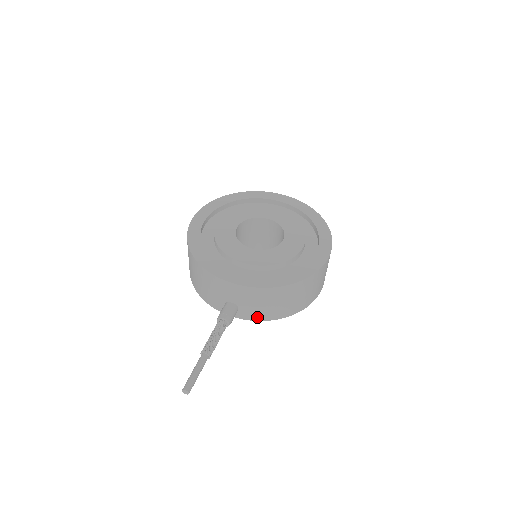
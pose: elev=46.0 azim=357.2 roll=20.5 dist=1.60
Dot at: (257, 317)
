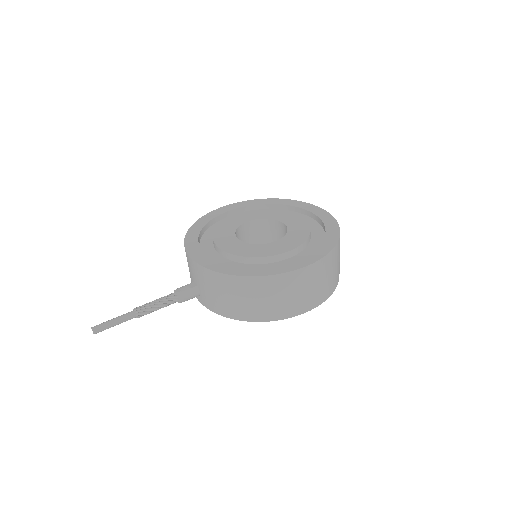
Dot at: (215, 308)
